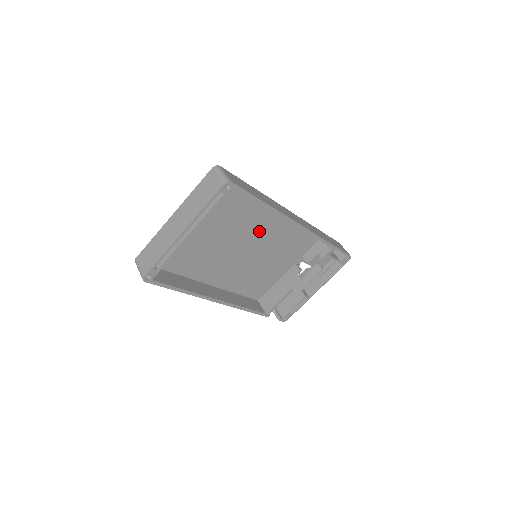
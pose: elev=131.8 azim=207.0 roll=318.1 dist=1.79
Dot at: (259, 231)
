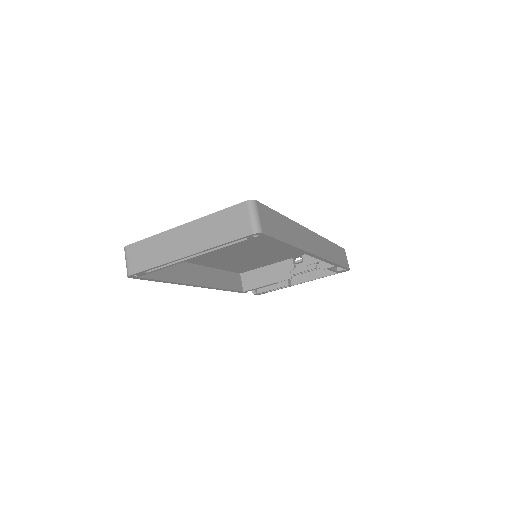
Dot at: (270, 240)
